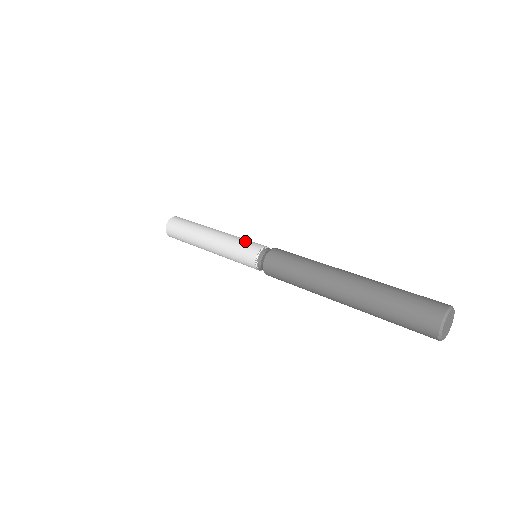
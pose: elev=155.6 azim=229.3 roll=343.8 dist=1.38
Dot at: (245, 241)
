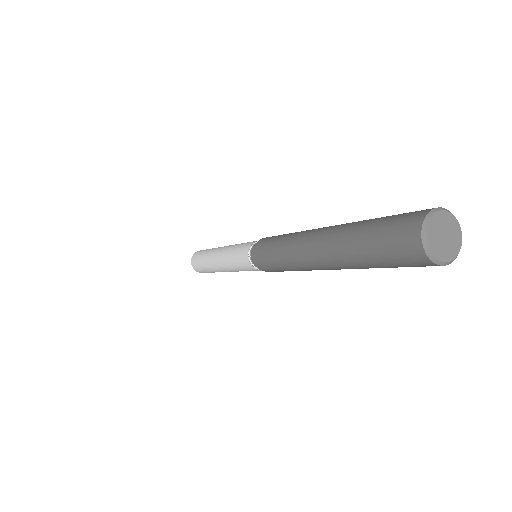
Dot at: occluded
